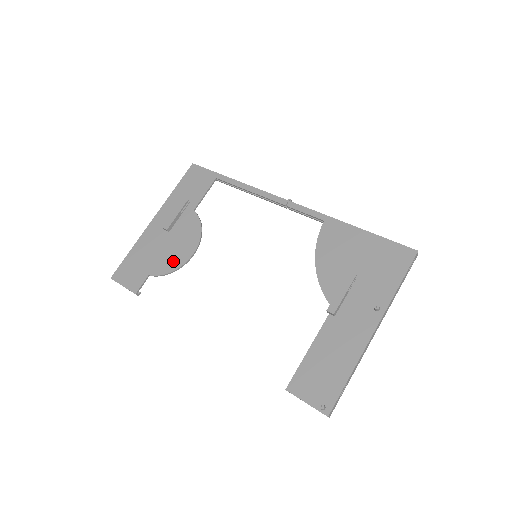
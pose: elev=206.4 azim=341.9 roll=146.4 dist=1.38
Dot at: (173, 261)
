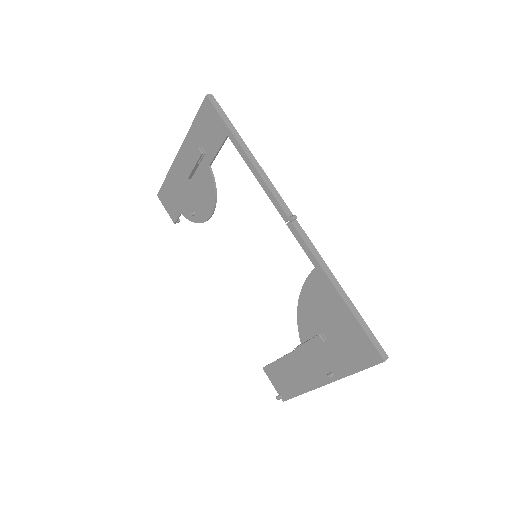
Dot at: (196, 213)
